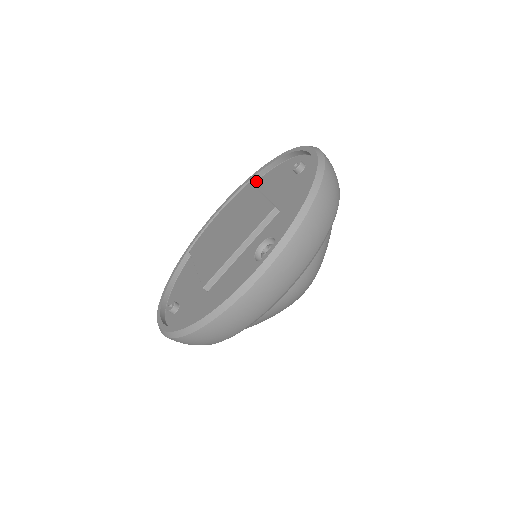
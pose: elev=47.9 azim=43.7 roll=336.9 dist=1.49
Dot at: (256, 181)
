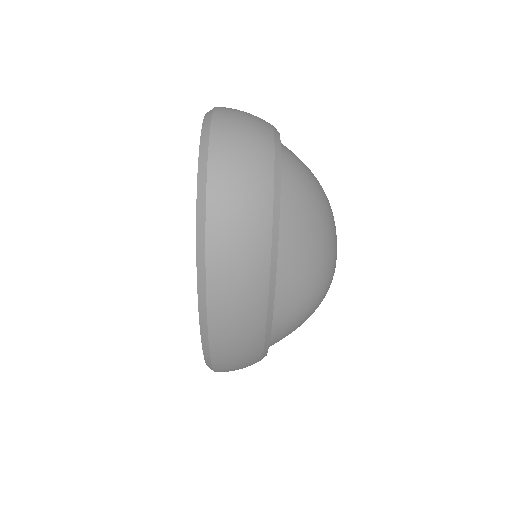
Dot at: occluded
